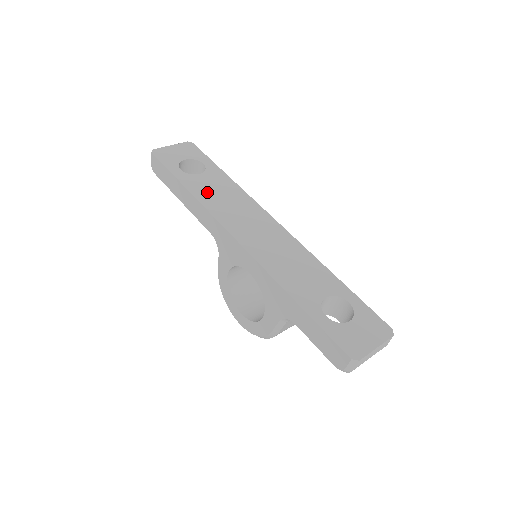
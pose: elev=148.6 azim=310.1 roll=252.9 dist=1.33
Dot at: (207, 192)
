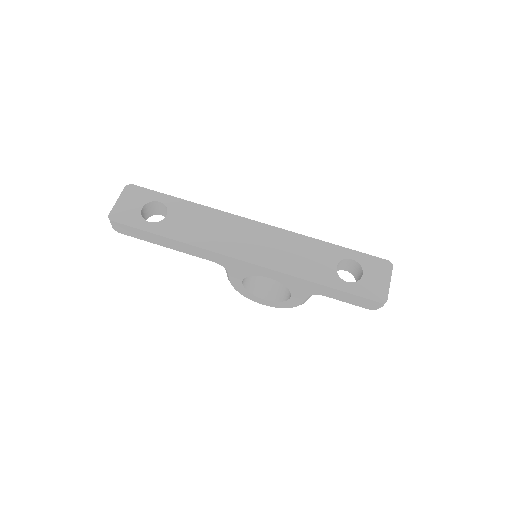
Dot at: (188, 231)
